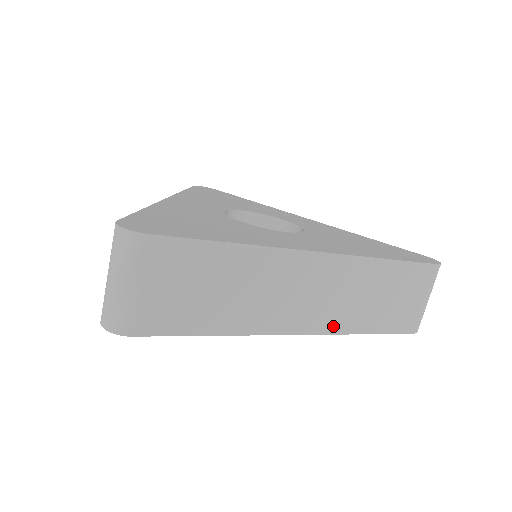
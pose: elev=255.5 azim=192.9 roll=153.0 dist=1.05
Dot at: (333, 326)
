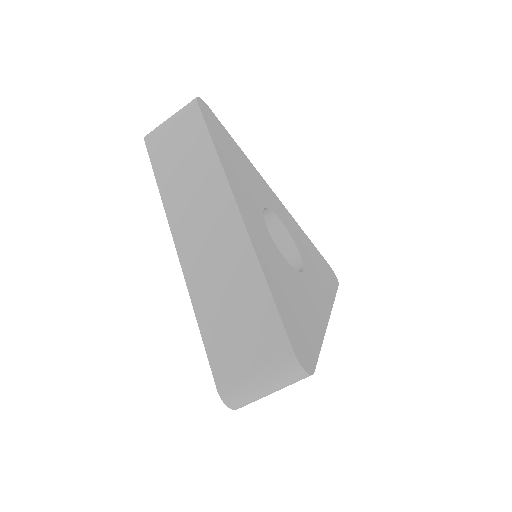
Dot at: occluded
